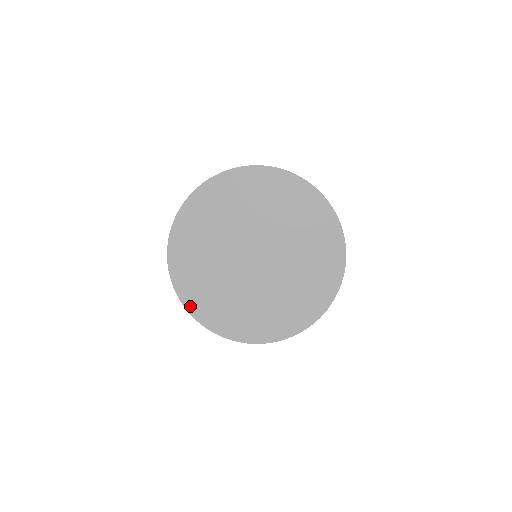
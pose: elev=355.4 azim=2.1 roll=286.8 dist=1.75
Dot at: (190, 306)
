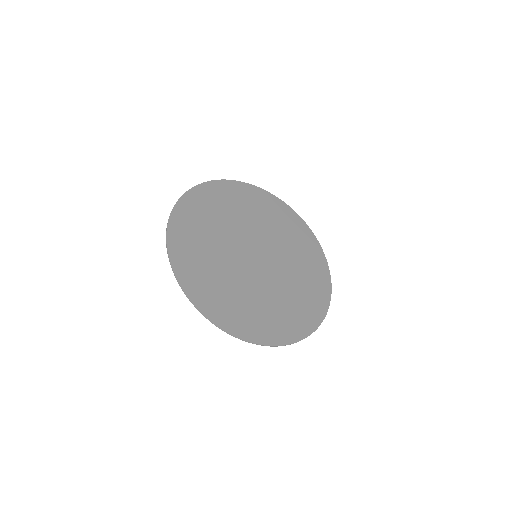
Dot at: (253, 337)
